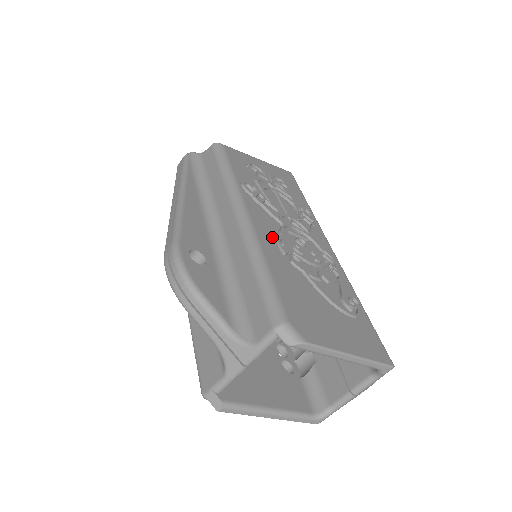
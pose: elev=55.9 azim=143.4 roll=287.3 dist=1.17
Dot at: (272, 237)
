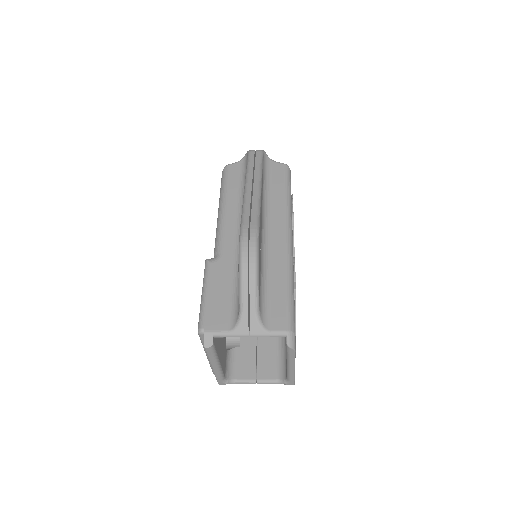
Dot at: occluded
